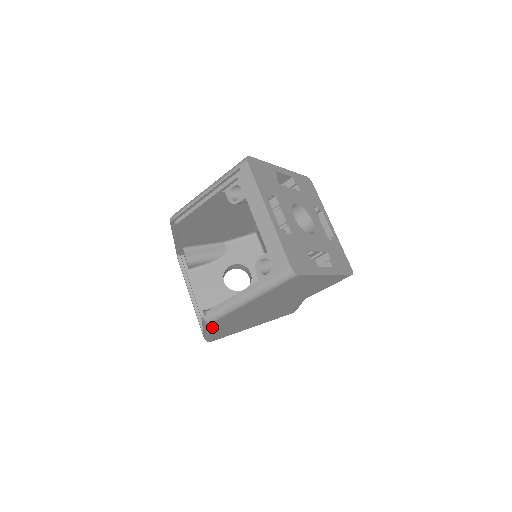
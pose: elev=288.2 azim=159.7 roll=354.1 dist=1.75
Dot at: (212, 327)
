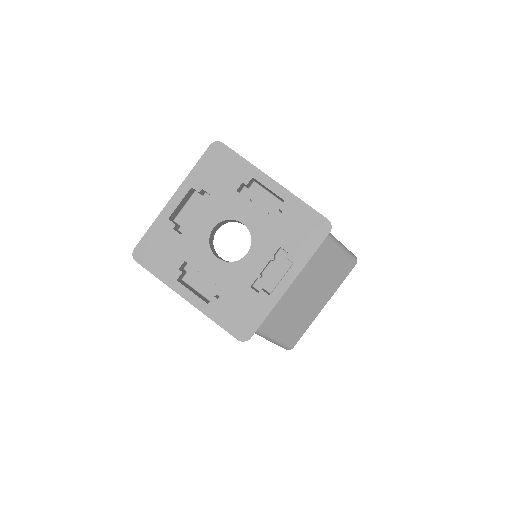
Dot at: occluded
